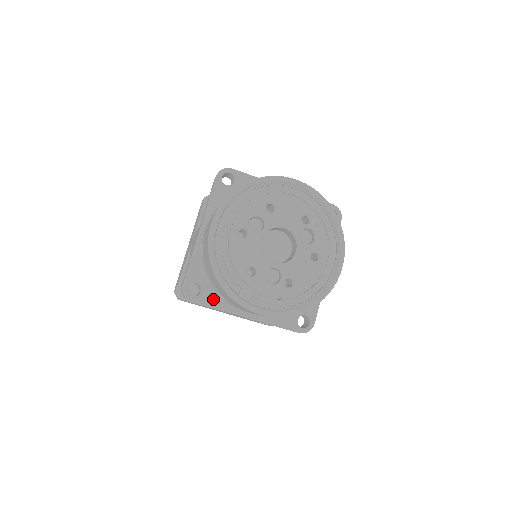
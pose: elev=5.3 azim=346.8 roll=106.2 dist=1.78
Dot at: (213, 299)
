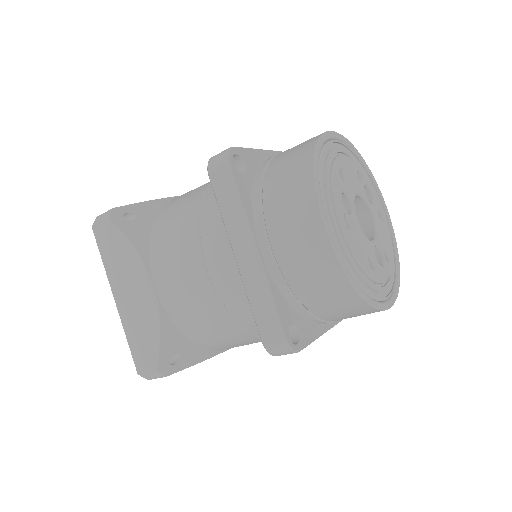
Dot at: (309, 331)
